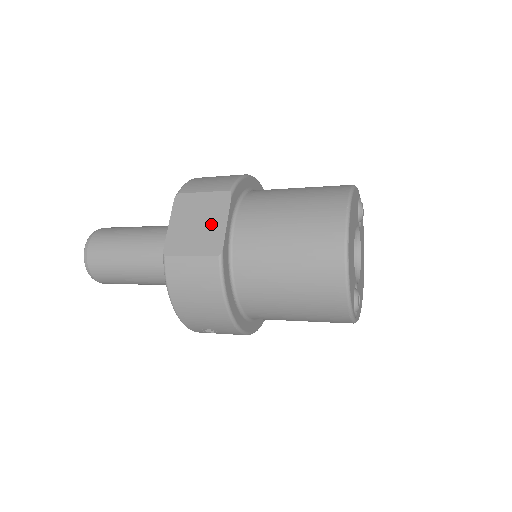
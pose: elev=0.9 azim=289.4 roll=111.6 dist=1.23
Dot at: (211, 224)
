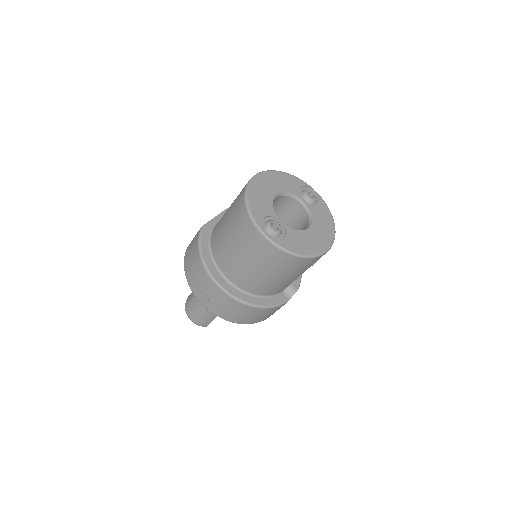
Dot at: occluded
